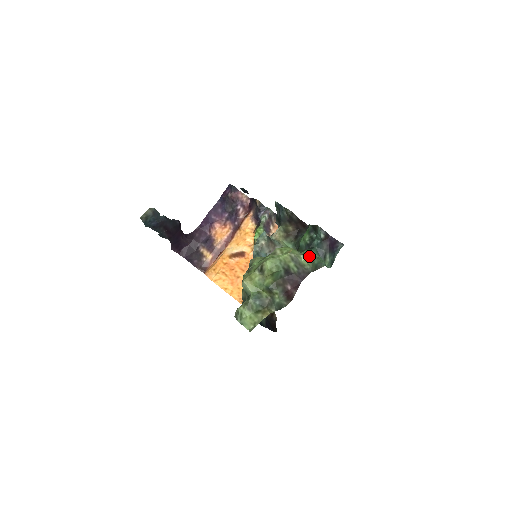
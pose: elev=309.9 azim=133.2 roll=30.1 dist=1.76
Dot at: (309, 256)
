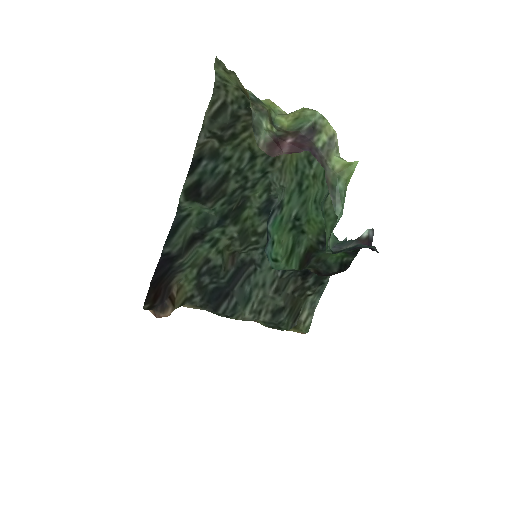
Dot at: (346, 165)
